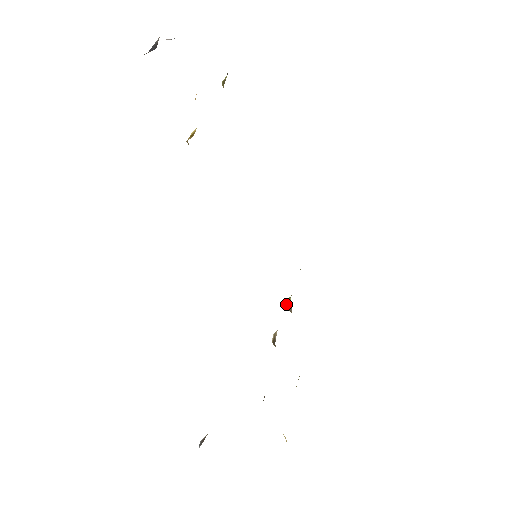
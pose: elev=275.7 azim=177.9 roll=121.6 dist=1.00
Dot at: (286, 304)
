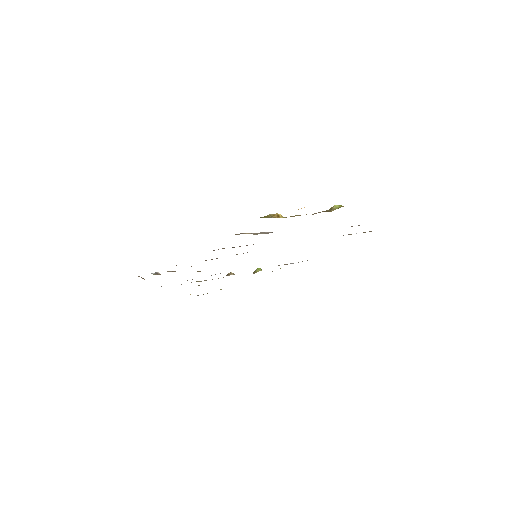
Dot at: (257, 269)
